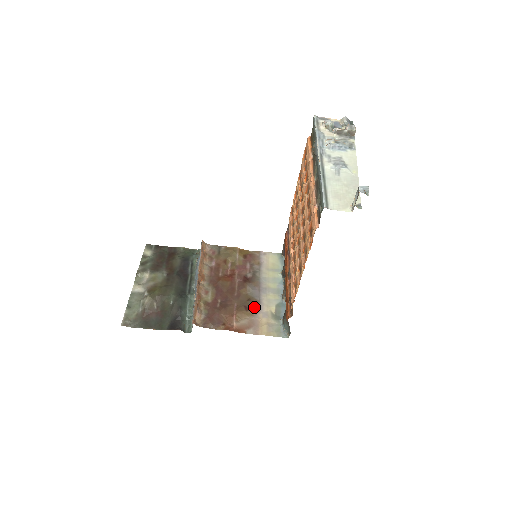
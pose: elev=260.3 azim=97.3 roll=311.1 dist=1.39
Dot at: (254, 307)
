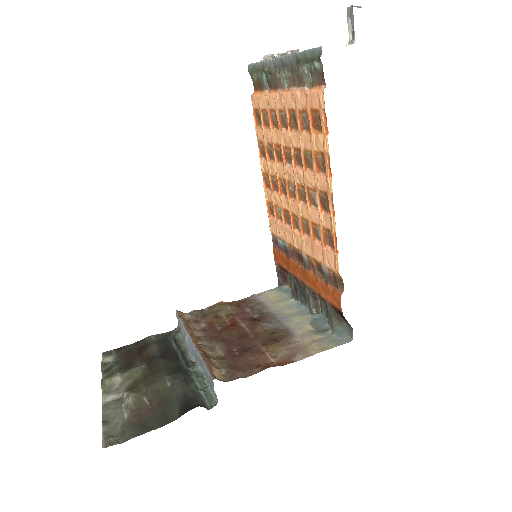
Dot at: (284, 336)
